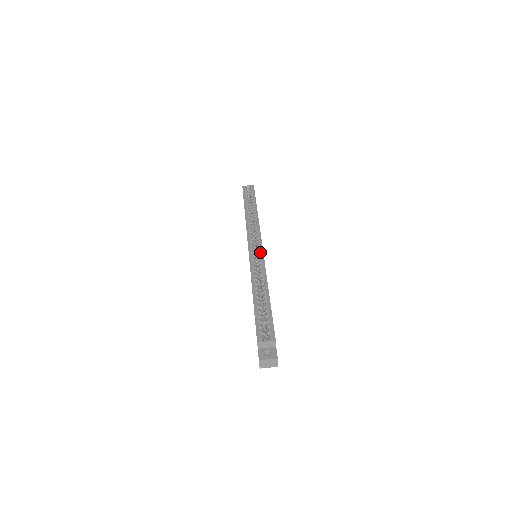
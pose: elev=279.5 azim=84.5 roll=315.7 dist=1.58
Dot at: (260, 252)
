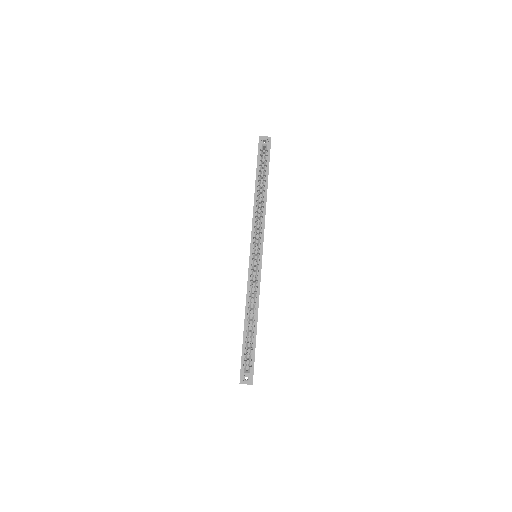
Dot at: (259, 266)
